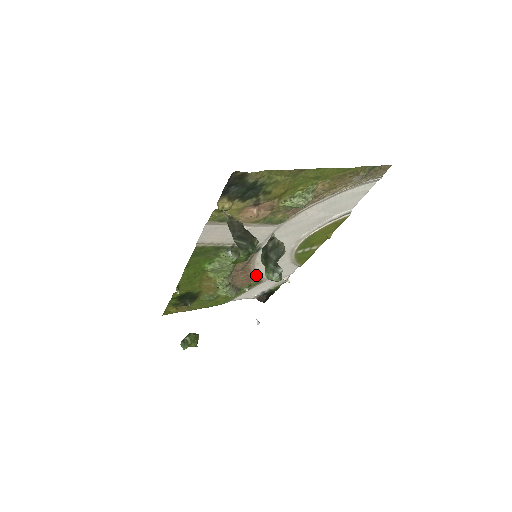
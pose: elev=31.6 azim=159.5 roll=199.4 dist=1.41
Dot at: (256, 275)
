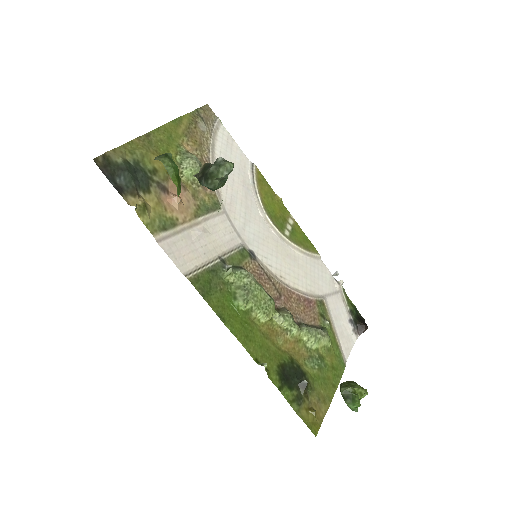
Dot at: (304, 295)
